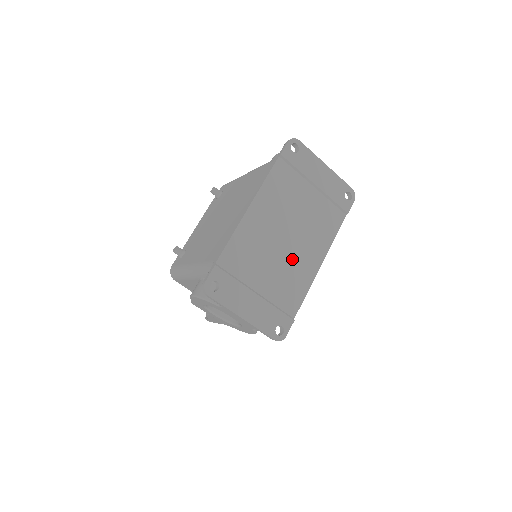
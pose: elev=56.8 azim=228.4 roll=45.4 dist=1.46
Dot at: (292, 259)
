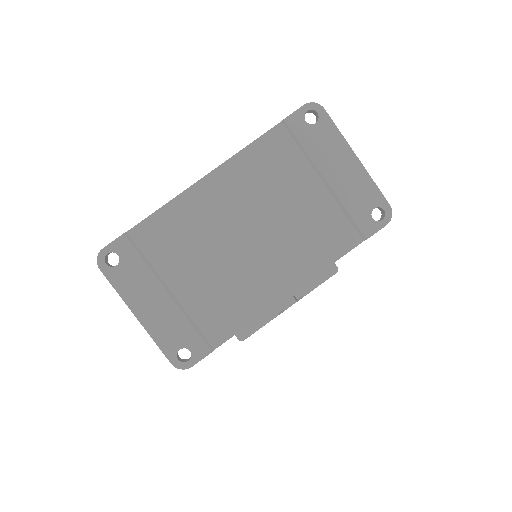
Dot at: (244, 269)
